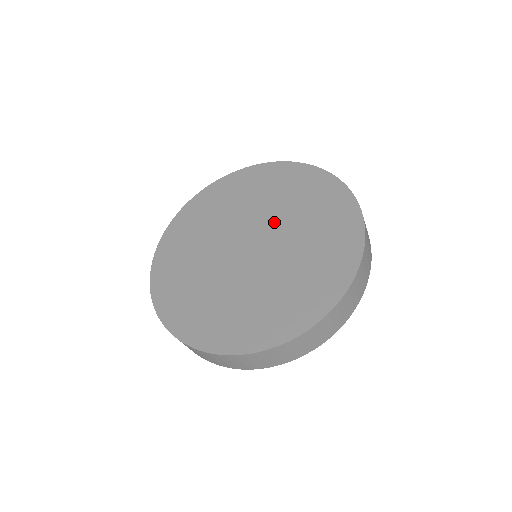
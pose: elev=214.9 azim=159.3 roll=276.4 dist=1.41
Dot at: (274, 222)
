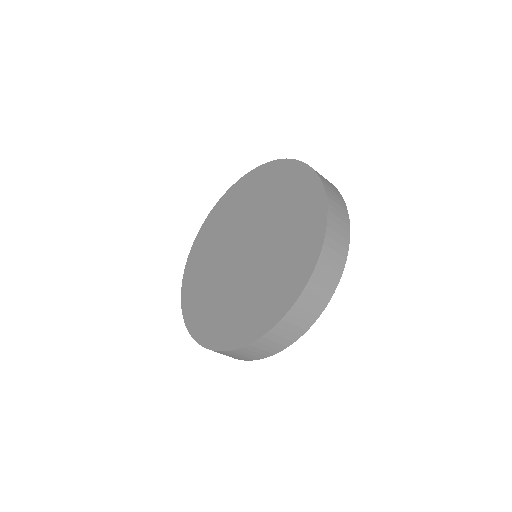
Dot at: (247, 223)
